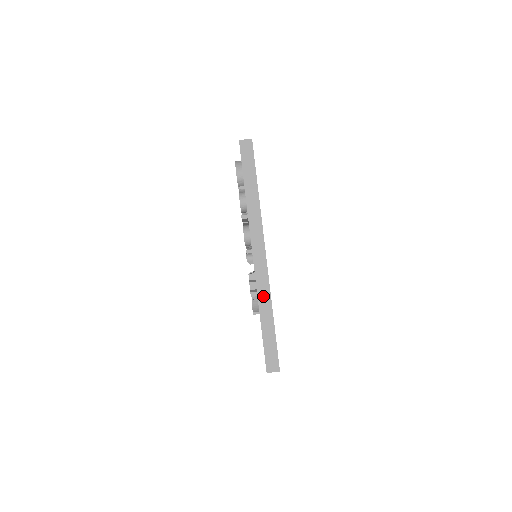
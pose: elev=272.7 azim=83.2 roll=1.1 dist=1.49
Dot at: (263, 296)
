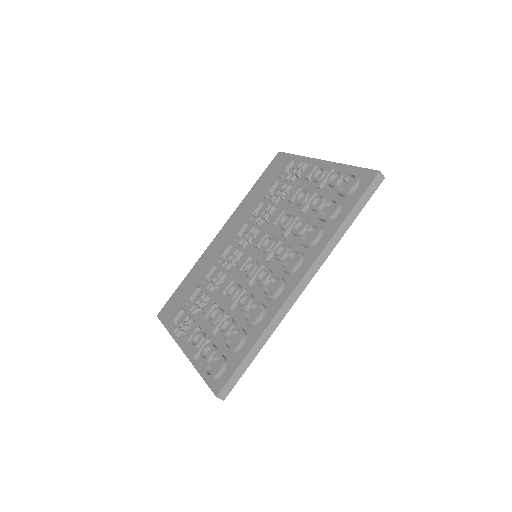
Dot at: occluded
